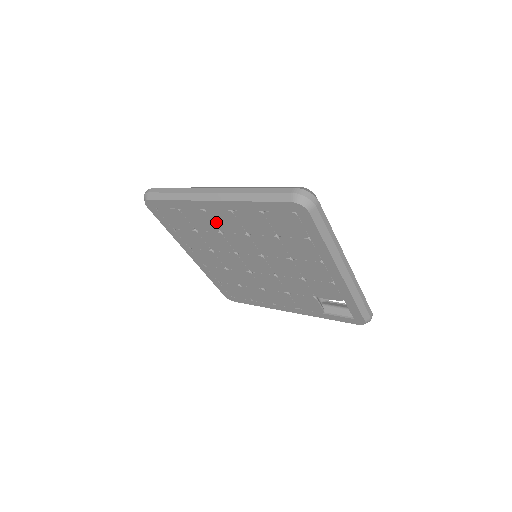
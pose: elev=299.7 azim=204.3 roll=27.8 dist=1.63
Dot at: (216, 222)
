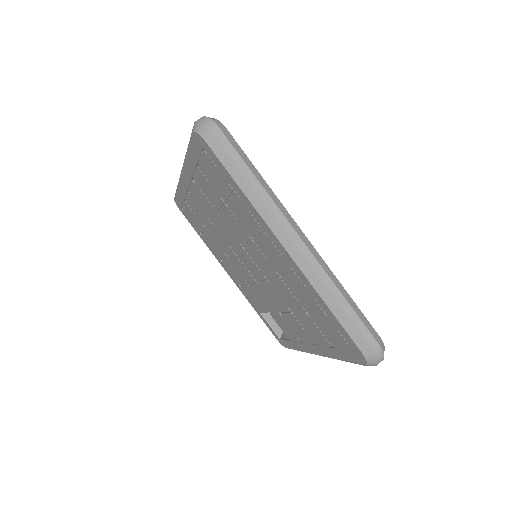
Dot at: (261, 240)
